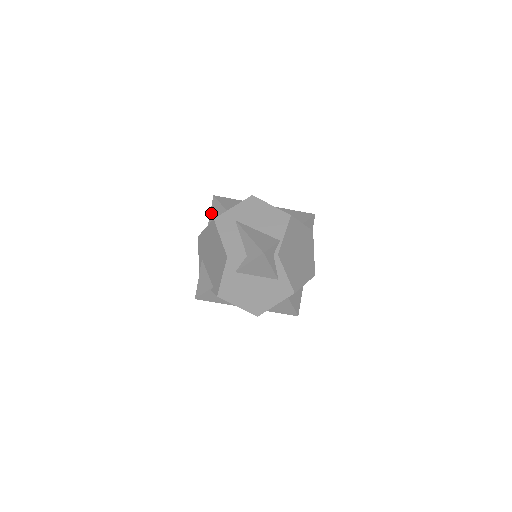
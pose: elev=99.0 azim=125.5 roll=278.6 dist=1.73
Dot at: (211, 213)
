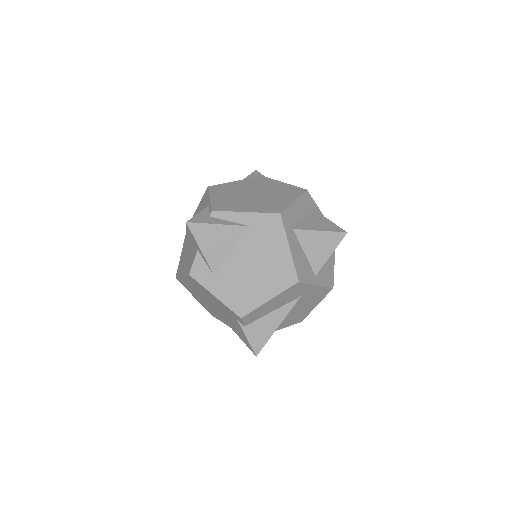
Dot at: occluded
